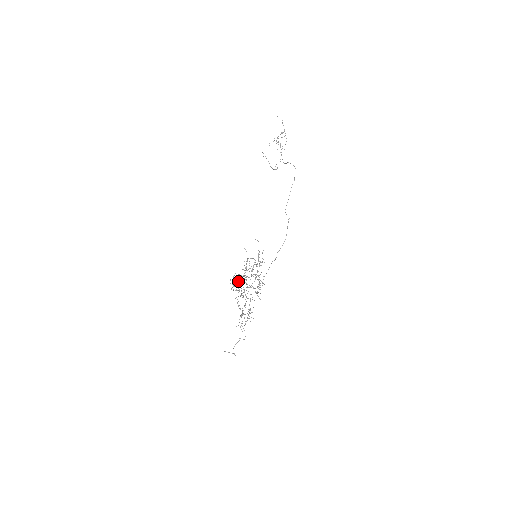
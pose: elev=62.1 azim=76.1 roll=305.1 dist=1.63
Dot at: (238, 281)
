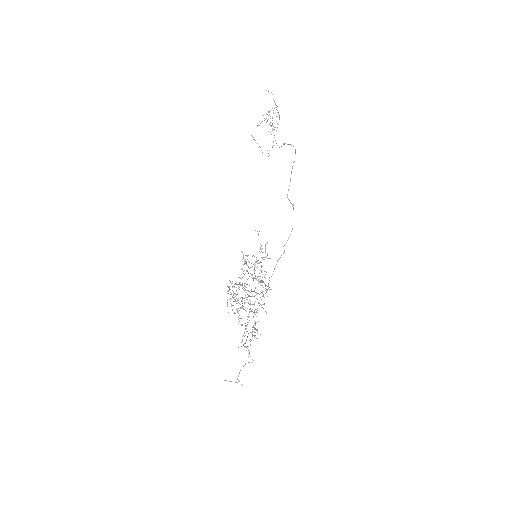
Dot at: (236, 291)
